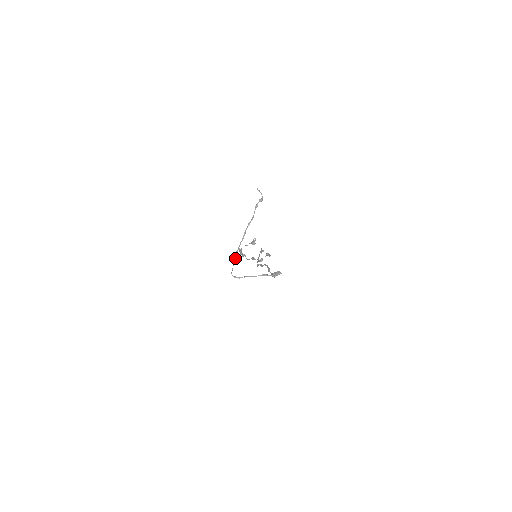
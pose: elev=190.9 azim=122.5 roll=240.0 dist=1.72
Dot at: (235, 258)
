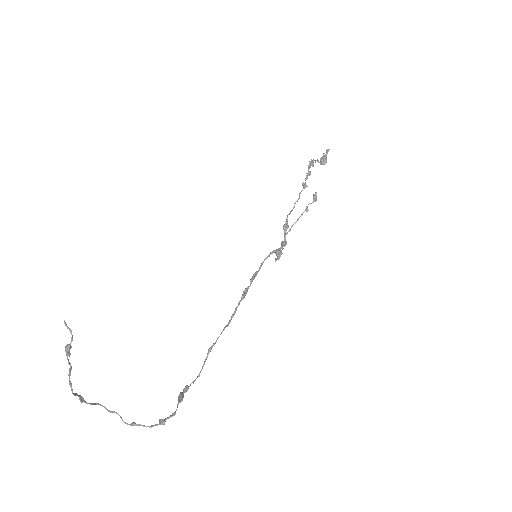
Dot at: (81, 402)
